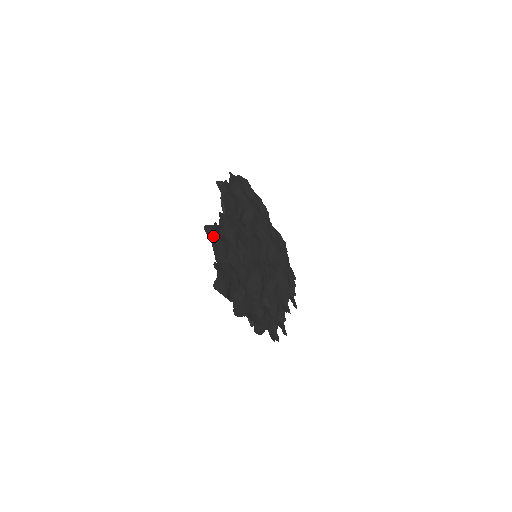
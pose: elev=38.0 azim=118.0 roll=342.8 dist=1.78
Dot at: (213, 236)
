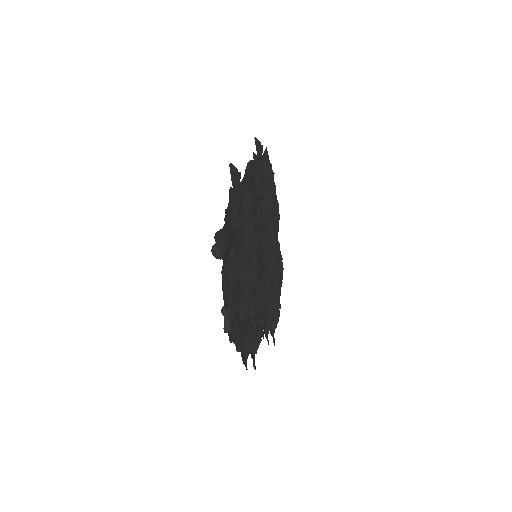
Dot at: (235, 181)
